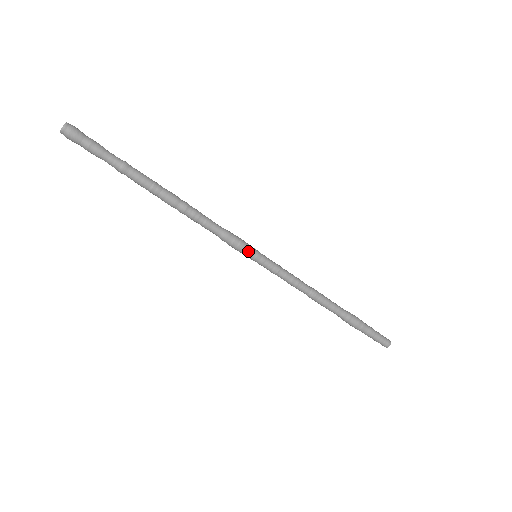
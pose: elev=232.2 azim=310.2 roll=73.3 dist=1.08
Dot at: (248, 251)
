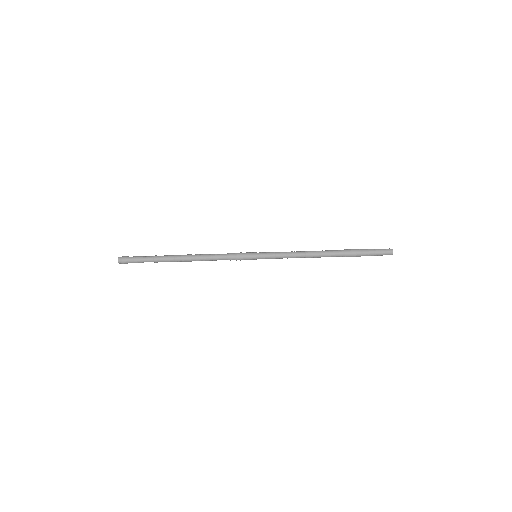
Dot at: (248, 254)
